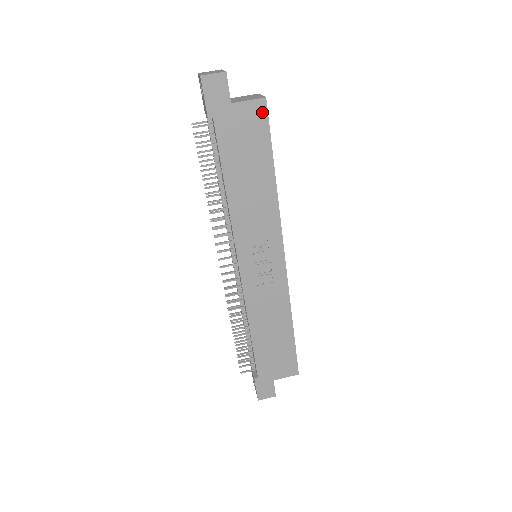
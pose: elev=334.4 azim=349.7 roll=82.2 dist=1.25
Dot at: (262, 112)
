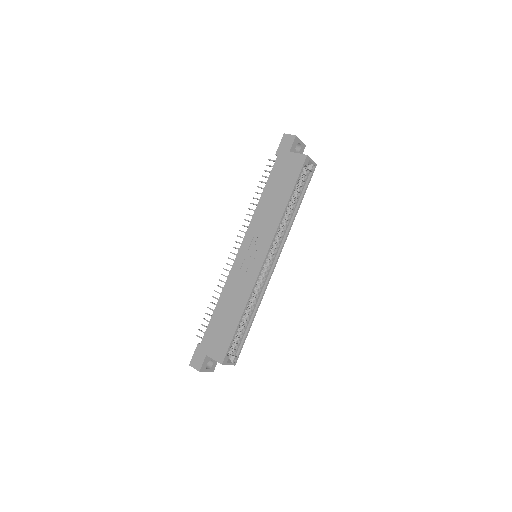
Dot at: (301, 162)
